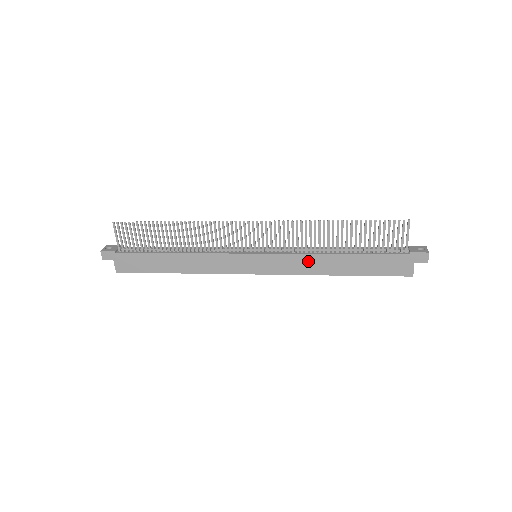
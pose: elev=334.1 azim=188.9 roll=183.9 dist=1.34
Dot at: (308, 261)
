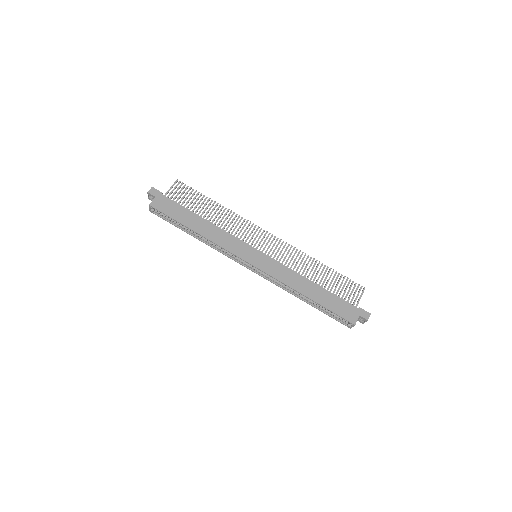
Dot at: (292, 276)
